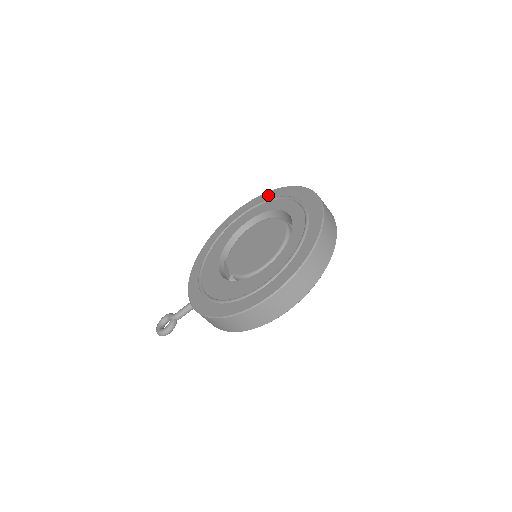
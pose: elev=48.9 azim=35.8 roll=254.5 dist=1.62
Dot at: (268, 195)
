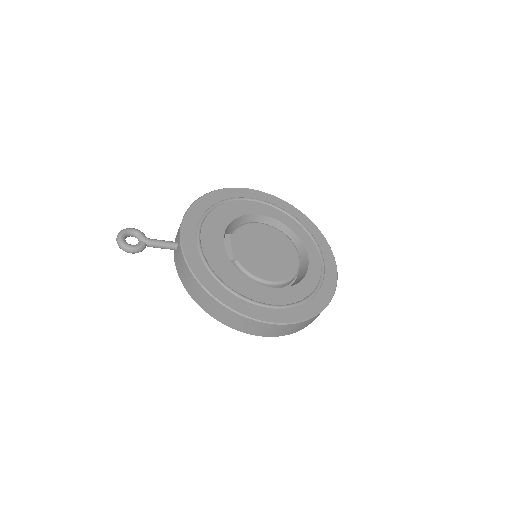
Dot at: (290, 208)
